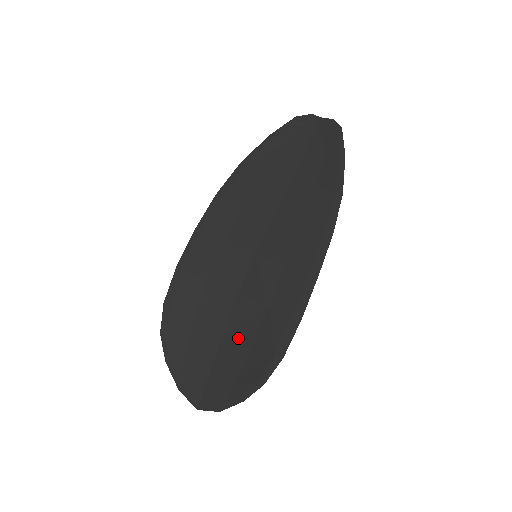
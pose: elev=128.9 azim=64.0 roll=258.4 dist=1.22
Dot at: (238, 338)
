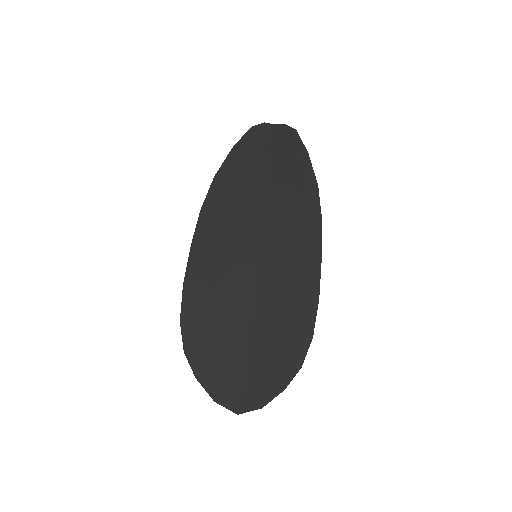
Dot at: (262, 334)
